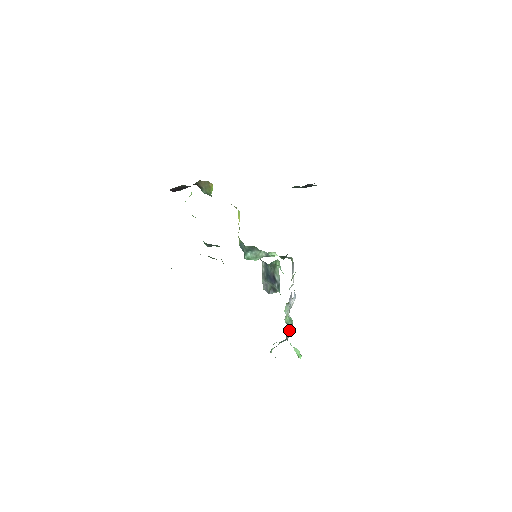
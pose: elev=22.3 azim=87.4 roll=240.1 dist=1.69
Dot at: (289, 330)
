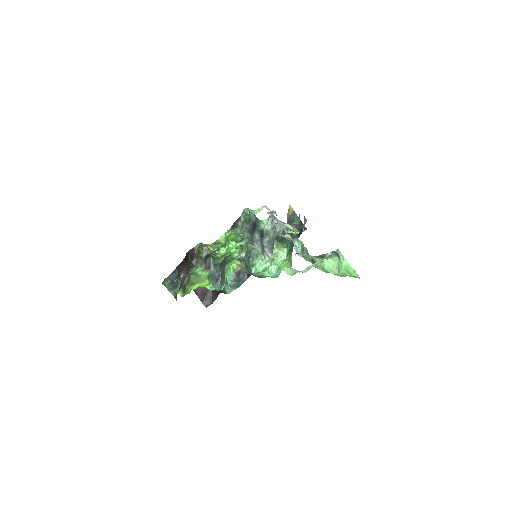
Dot at: (289, 235)
